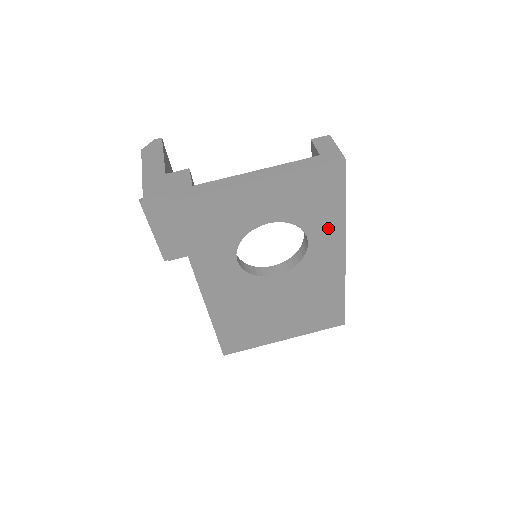
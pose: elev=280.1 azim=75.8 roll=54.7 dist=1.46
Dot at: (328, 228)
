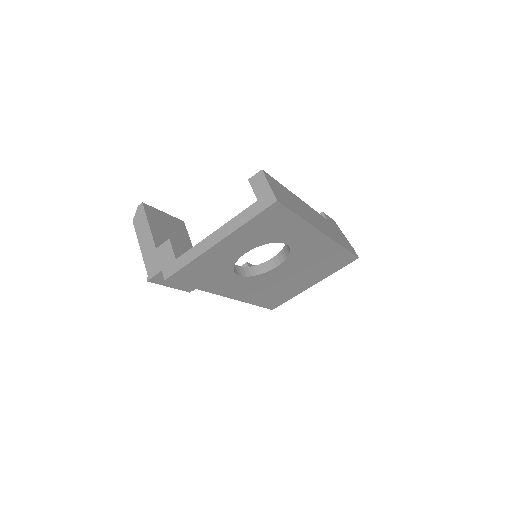
Dot at: (297, 232)
